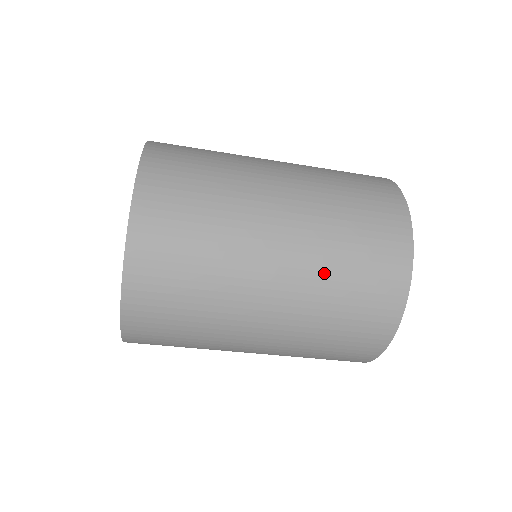
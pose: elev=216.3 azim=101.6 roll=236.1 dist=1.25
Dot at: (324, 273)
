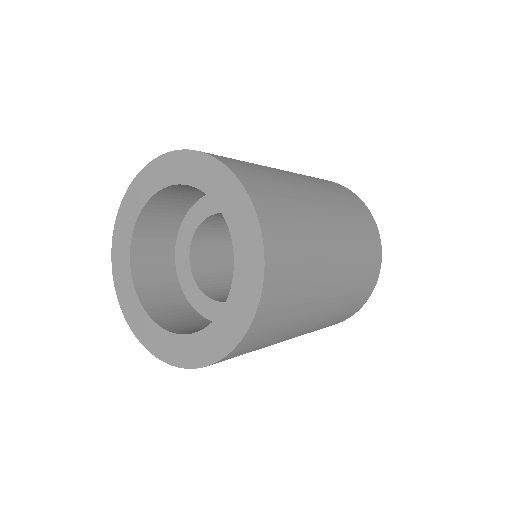
Dot at: (333, 315)
